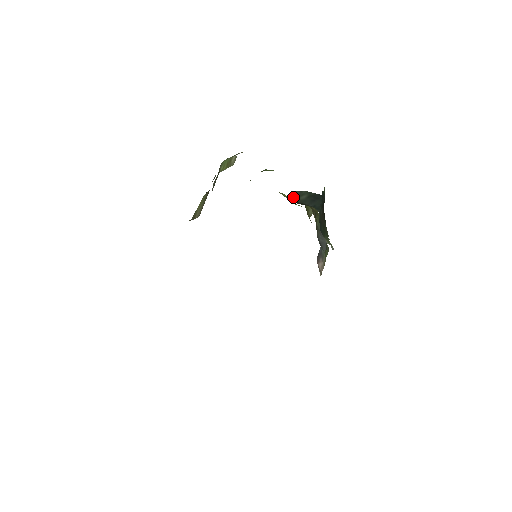
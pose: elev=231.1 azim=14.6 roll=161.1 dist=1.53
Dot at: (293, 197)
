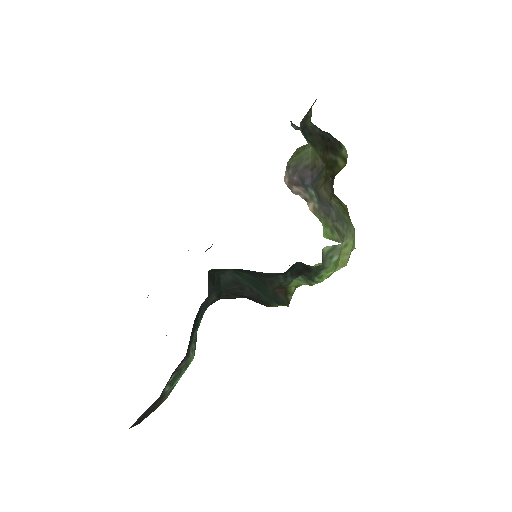
Dot at: (296, 129)
